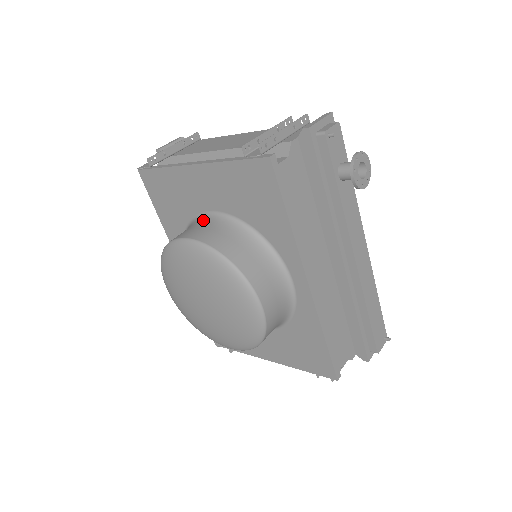
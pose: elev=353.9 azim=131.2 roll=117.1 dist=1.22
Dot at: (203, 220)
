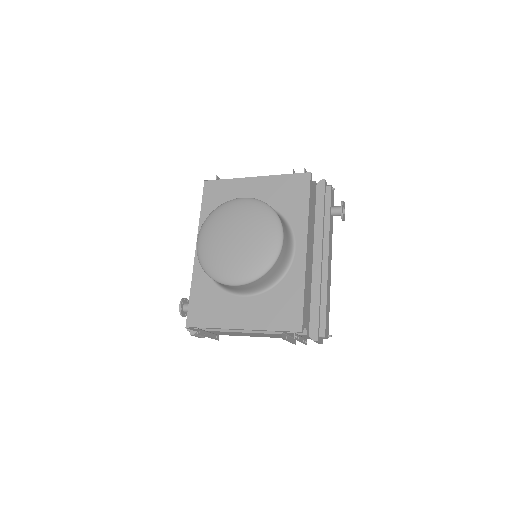
Dot at: occluded
